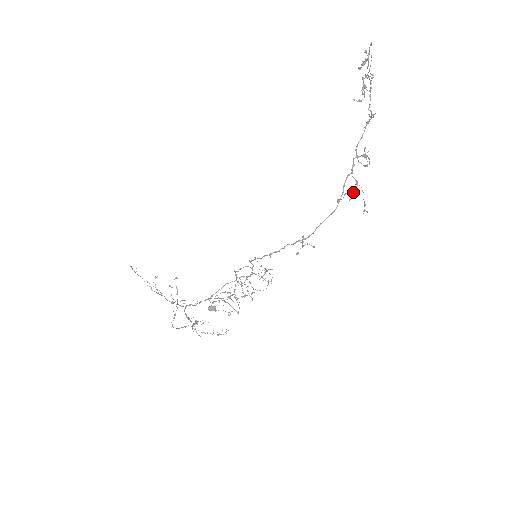
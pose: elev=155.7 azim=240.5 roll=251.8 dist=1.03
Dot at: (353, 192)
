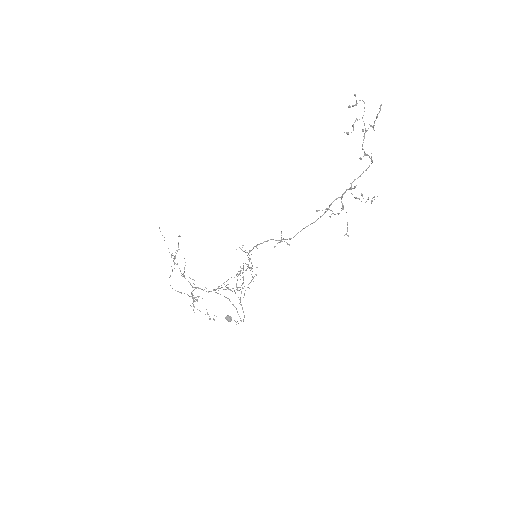
Dot at: (337, 213)
